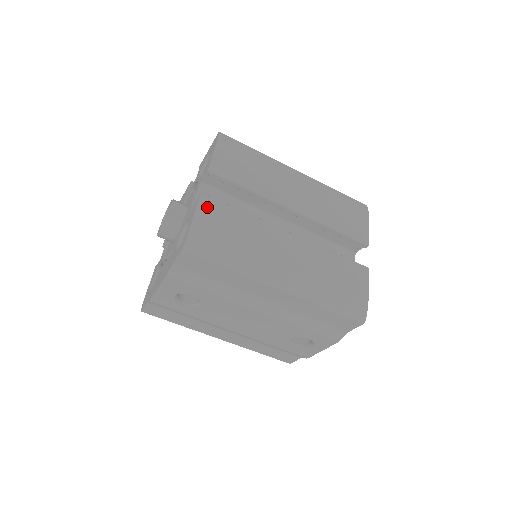
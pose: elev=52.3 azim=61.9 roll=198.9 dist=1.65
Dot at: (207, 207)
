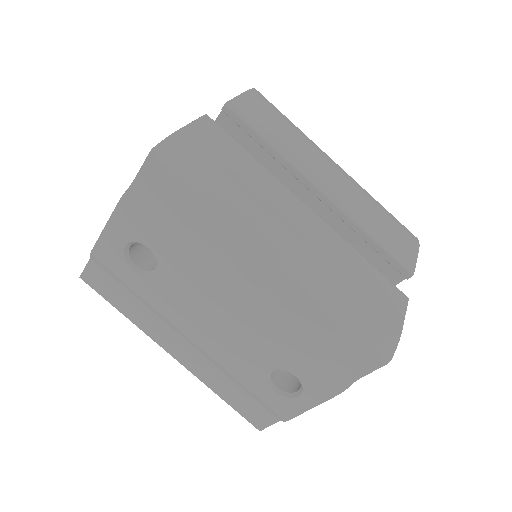
Dot at: (207, 129)
